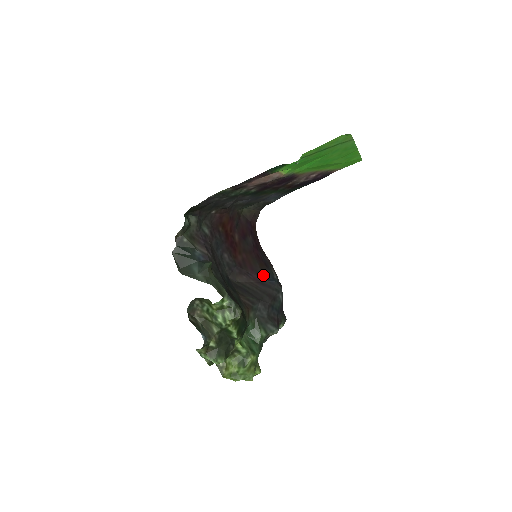
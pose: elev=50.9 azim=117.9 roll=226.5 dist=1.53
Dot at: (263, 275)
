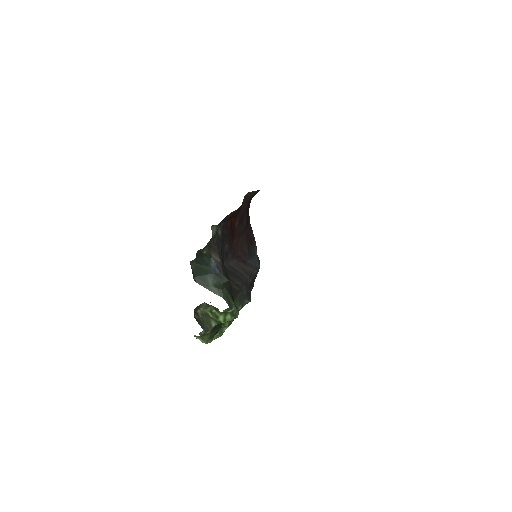
Dot at: (249, 255)
